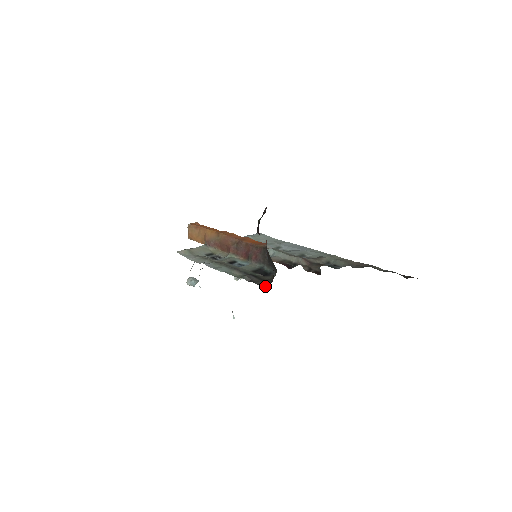
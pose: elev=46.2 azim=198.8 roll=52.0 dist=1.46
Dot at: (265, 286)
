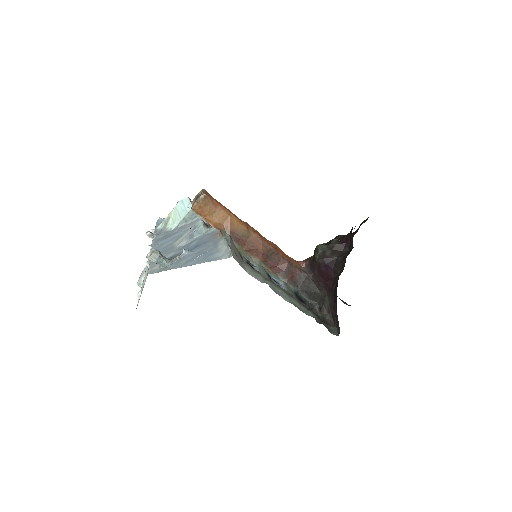
Dot at: (331, 331)
